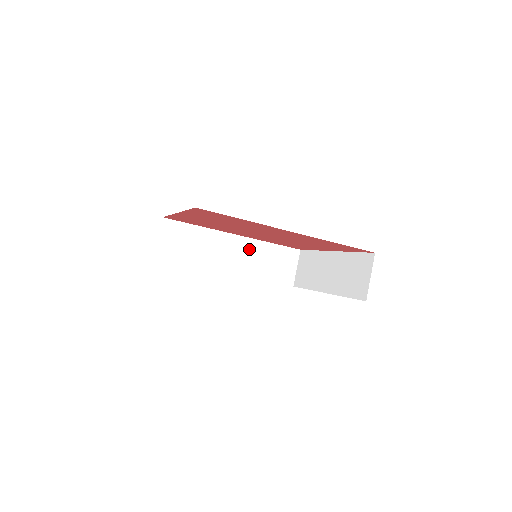
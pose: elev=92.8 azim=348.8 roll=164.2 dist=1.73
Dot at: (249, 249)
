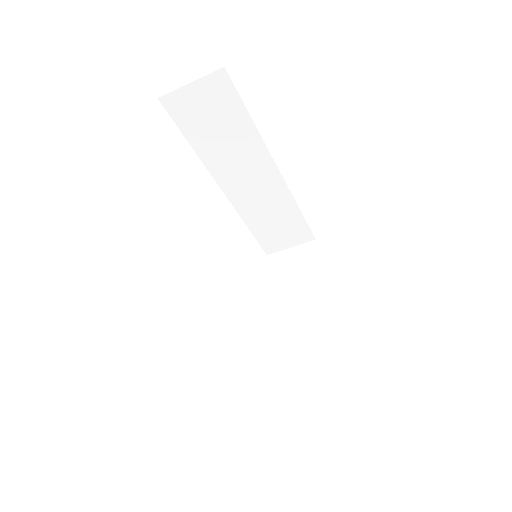
Dot at: (273, 193)
